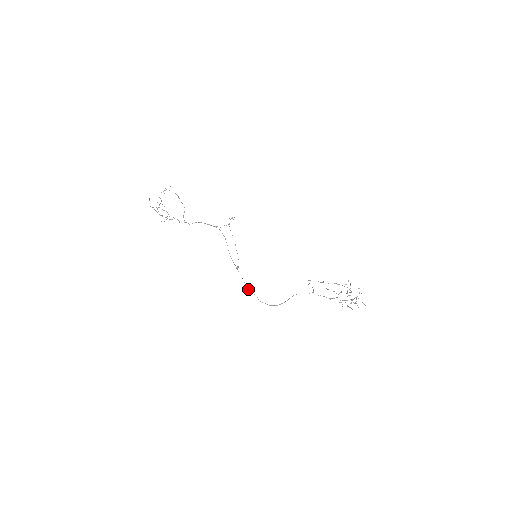
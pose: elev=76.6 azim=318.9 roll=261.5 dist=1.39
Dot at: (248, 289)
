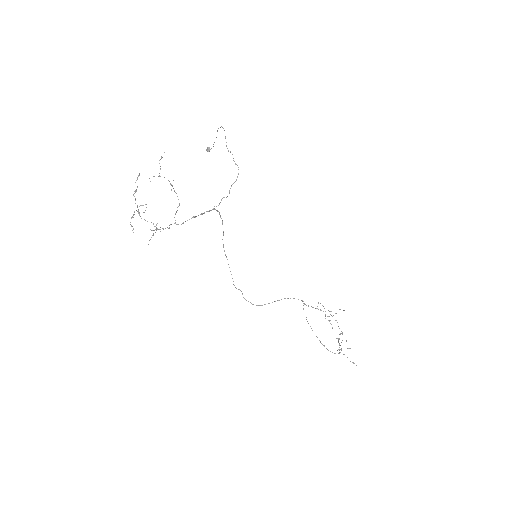
Dot at: occluded
